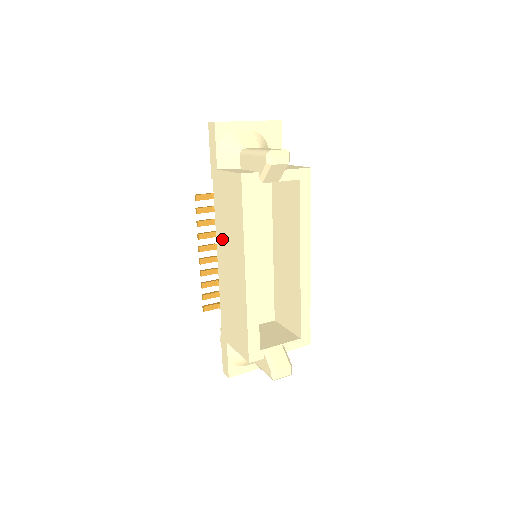
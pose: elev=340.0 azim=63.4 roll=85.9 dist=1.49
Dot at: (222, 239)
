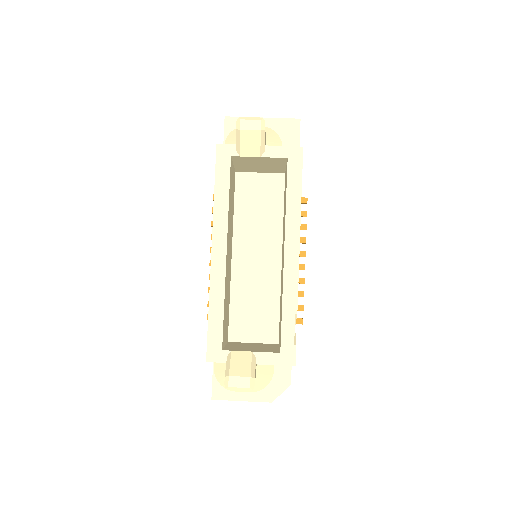
Dot at: occluded
